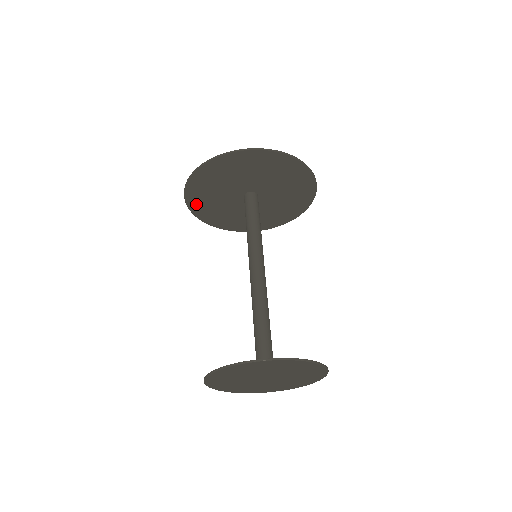
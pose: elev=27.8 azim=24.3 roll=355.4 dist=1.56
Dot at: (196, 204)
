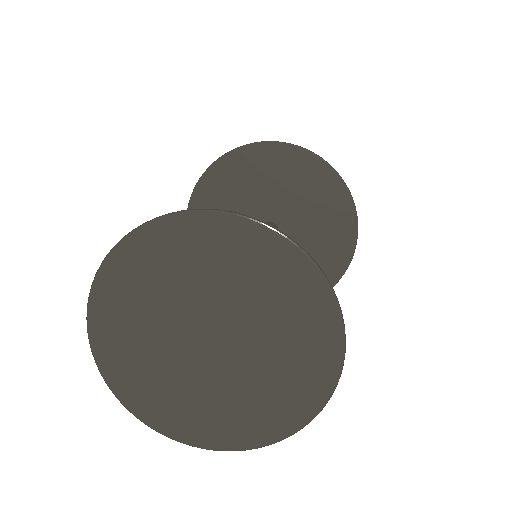
Dot at: occluded
